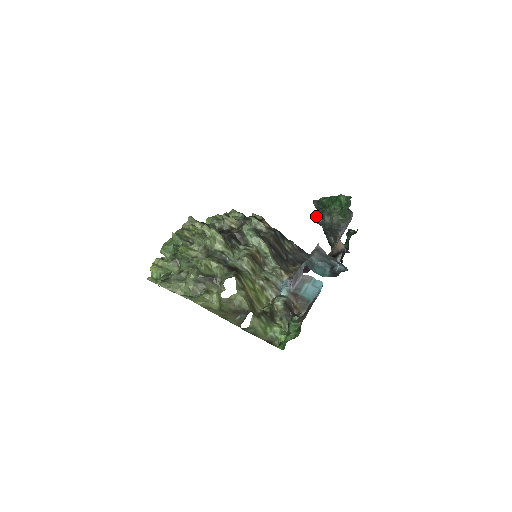
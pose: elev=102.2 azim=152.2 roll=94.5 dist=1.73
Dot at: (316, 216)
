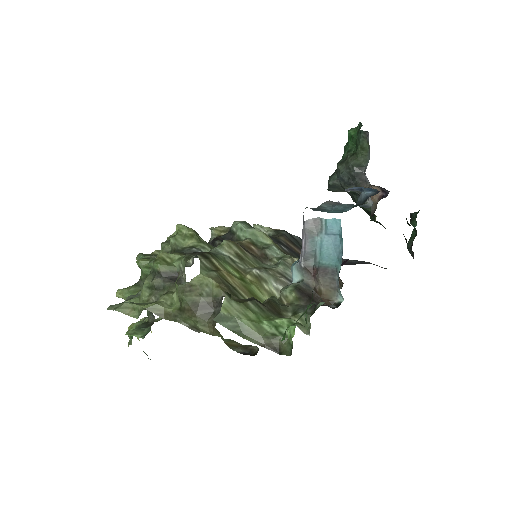
Dot at: (329, 178)
